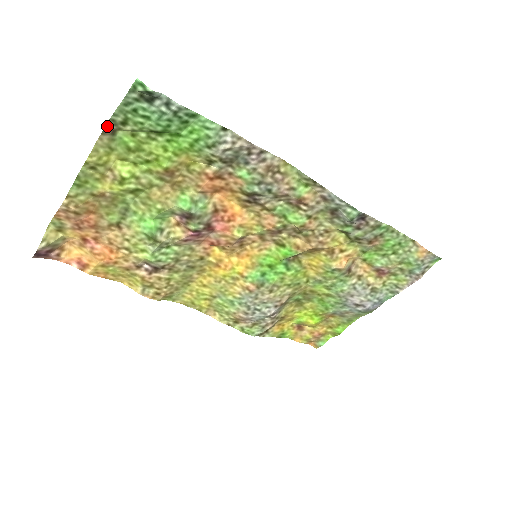
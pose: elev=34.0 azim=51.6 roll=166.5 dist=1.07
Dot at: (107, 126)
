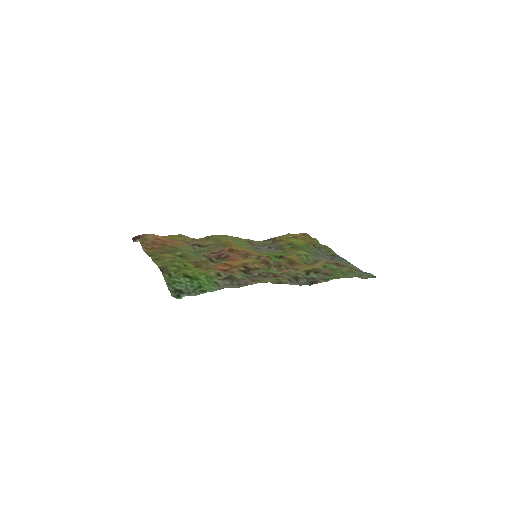
Dot at: (161, 270)
